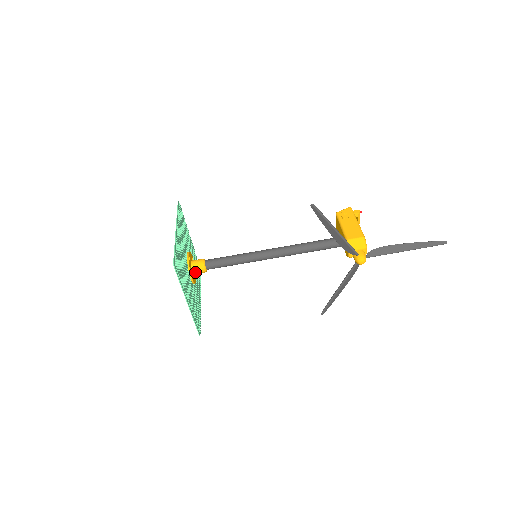
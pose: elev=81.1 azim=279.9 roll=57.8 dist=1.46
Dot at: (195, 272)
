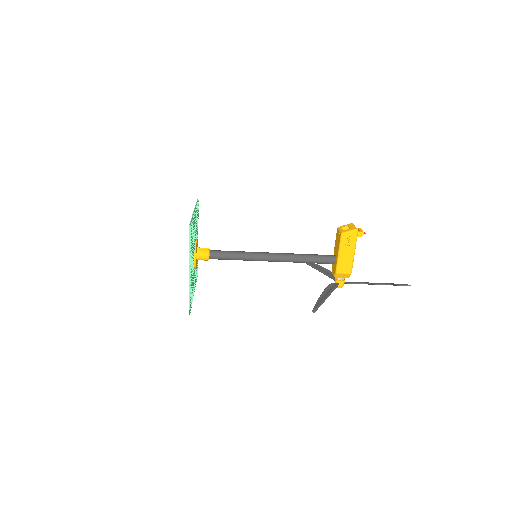
Dot at: occluded
